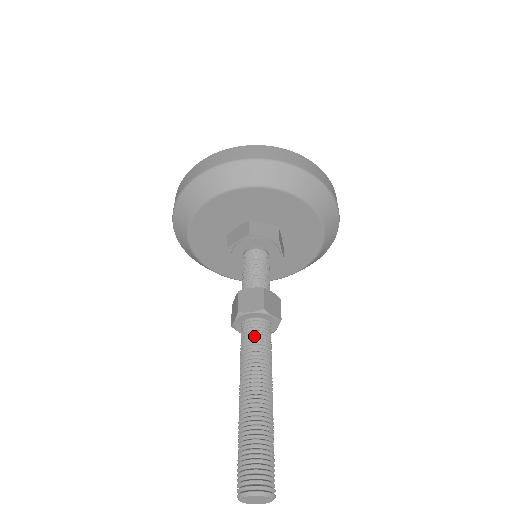
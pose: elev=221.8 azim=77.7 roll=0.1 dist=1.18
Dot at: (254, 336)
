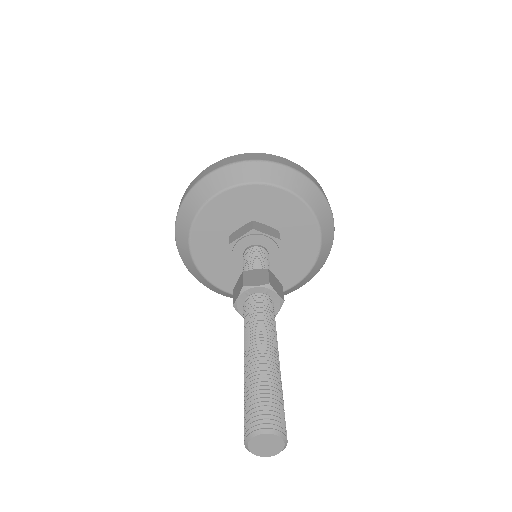
Dot at: (259, 307)
